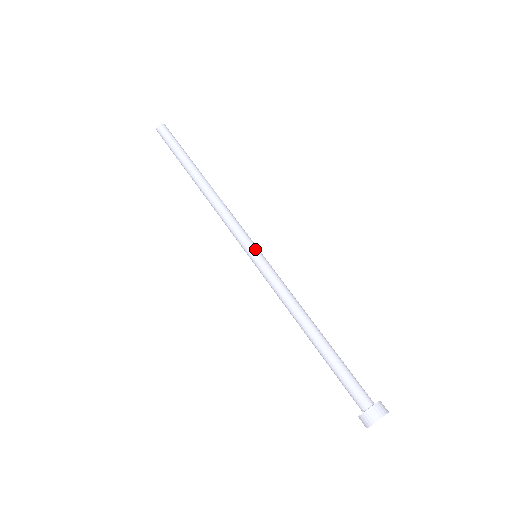
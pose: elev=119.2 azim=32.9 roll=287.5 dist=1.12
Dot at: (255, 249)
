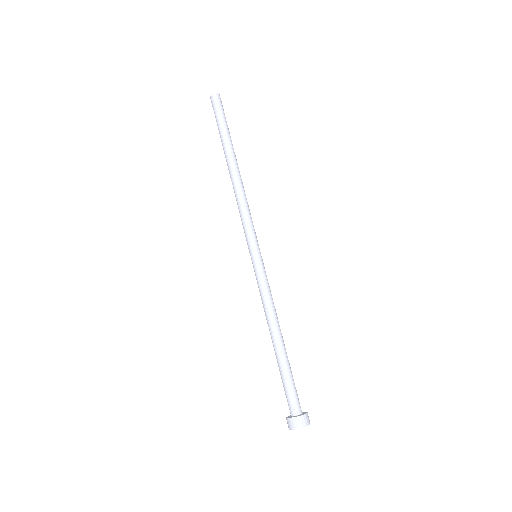
Dot at: occluded
